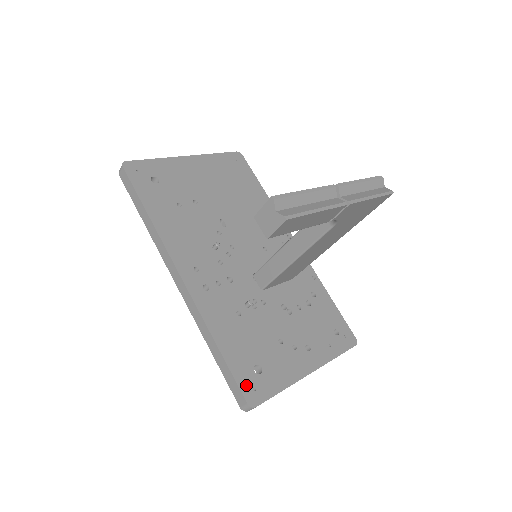
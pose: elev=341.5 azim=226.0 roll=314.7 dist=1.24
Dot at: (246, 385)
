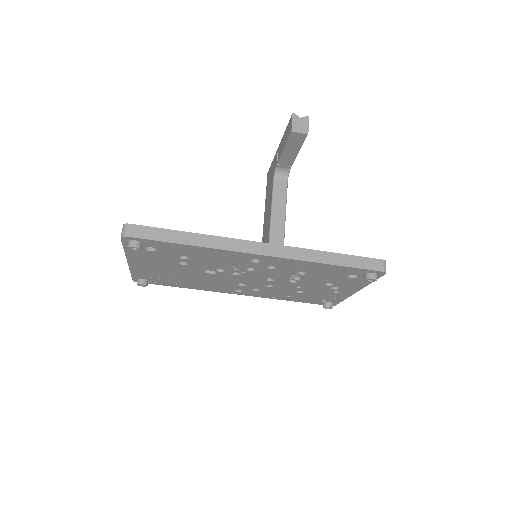
Dot at: occluded
